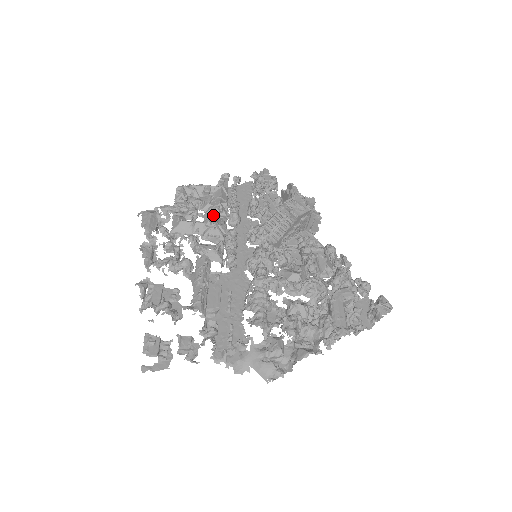
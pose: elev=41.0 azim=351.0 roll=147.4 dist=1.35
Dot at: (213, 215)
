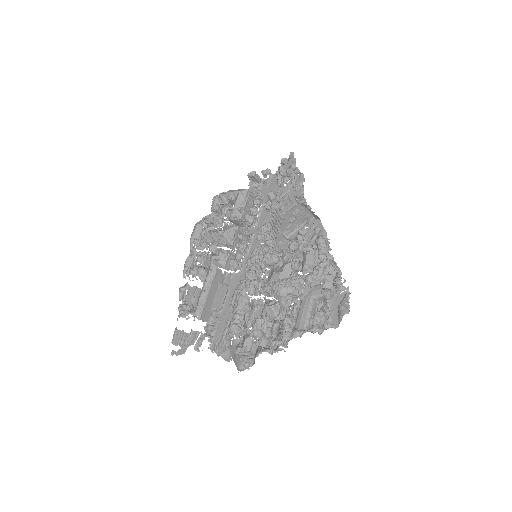
Dot at: (232, 220)
